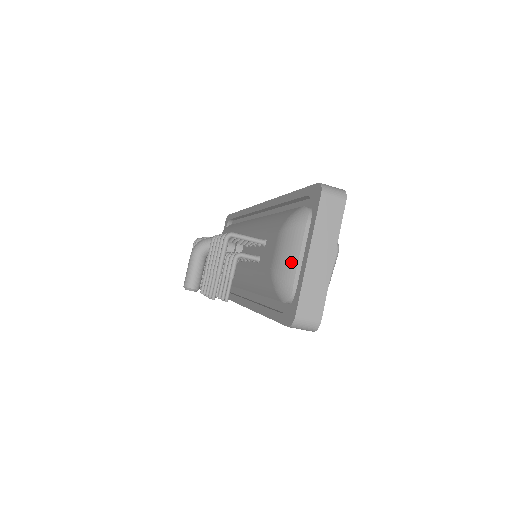
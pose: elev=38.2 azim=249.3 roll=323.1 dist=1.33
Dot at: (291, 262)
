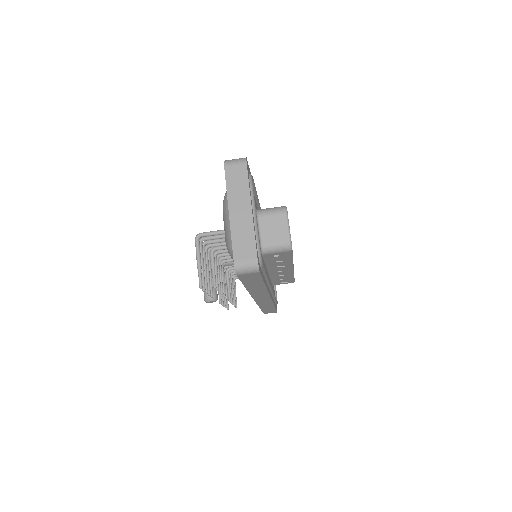
Dot at: (229, 228)
